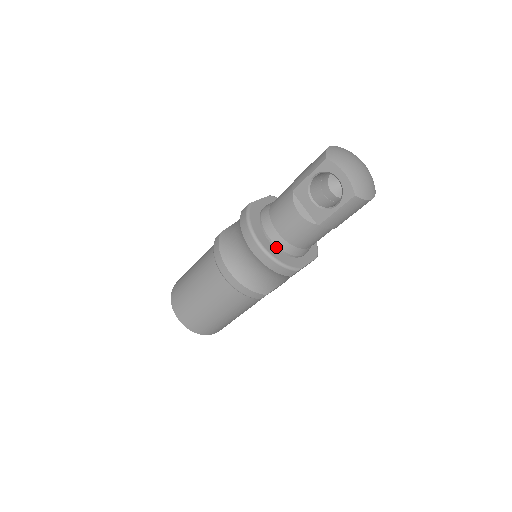
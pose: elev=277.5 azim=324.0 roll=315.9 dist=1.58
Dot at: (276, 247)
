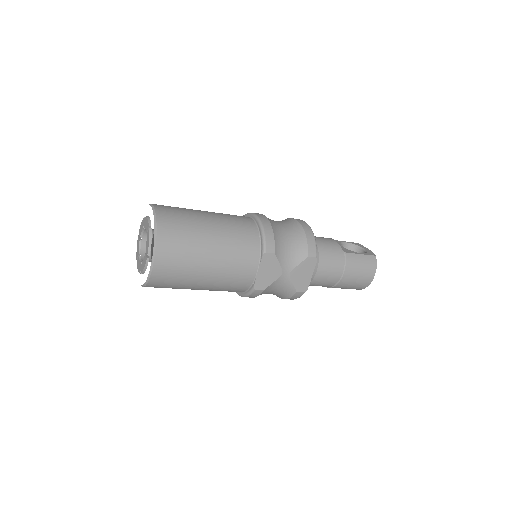
Dot at: occluded
